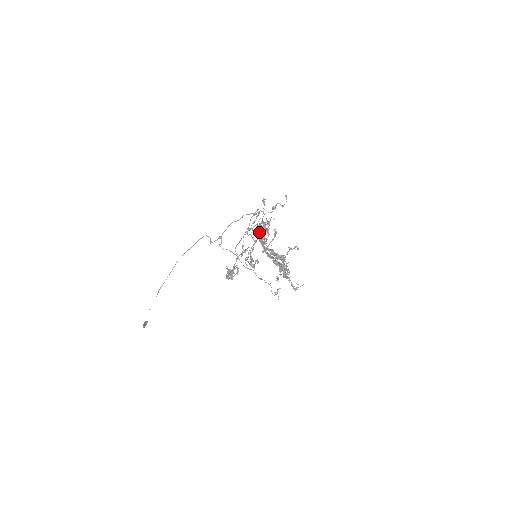
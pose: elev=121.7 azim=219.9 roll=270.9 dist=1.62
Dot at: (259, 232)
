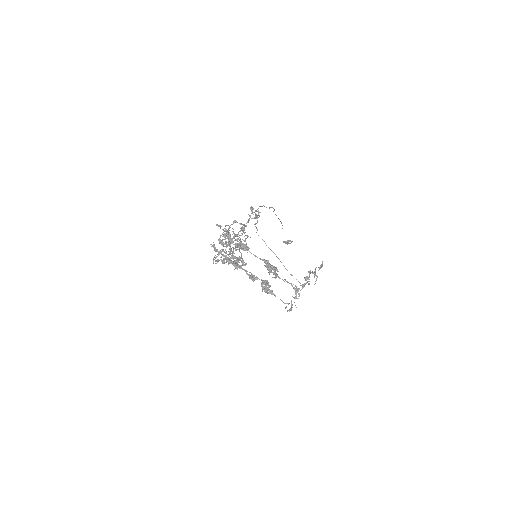
Dot at: (214, 244)
